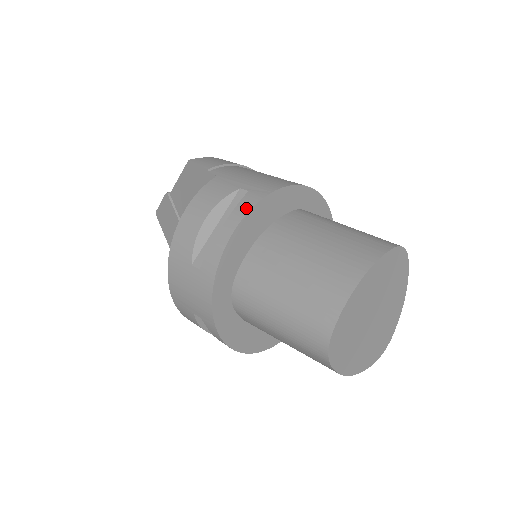
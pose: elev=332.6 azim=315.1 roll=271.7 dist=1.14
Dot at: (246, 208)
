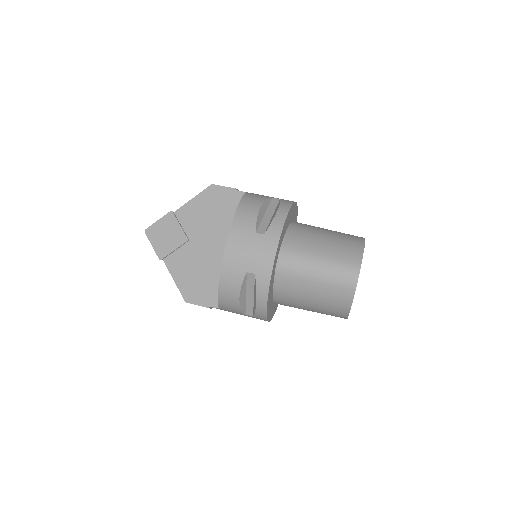
Dot at: (289, 204)
